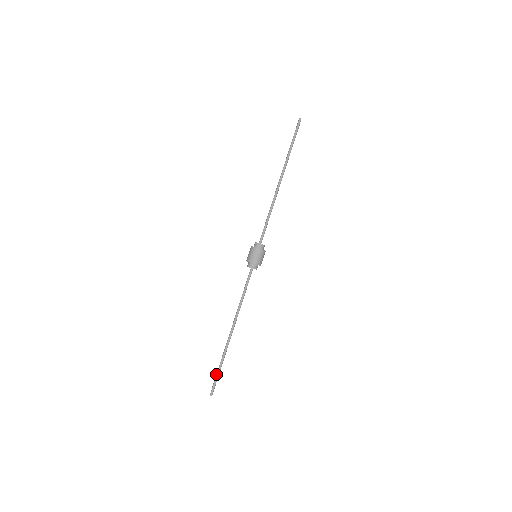
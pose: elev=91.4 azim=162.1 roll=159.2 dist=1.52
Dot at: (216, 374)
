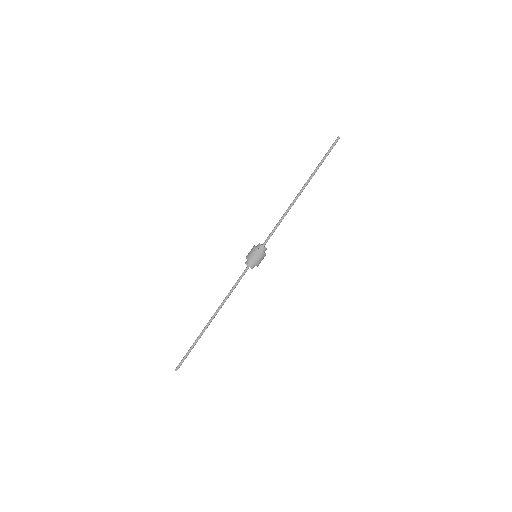
Dot at: (186, 353)
